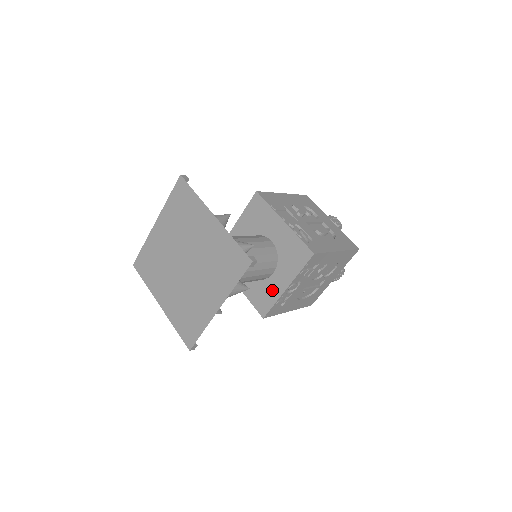
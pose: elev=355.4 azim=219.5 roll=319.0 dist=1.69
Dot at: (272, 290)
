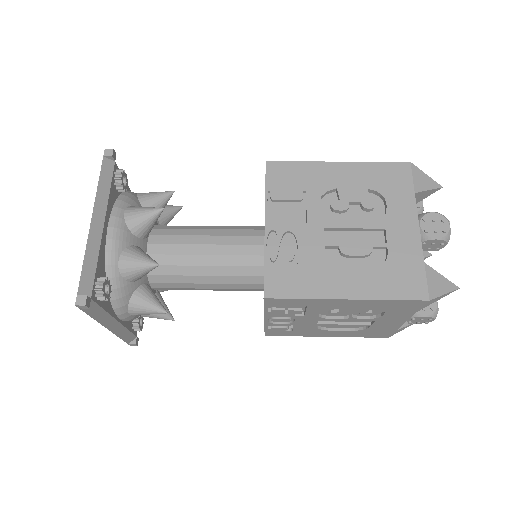
Dot at: occluded
